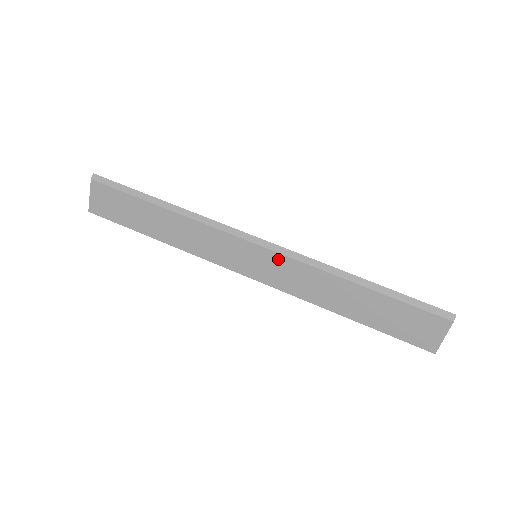
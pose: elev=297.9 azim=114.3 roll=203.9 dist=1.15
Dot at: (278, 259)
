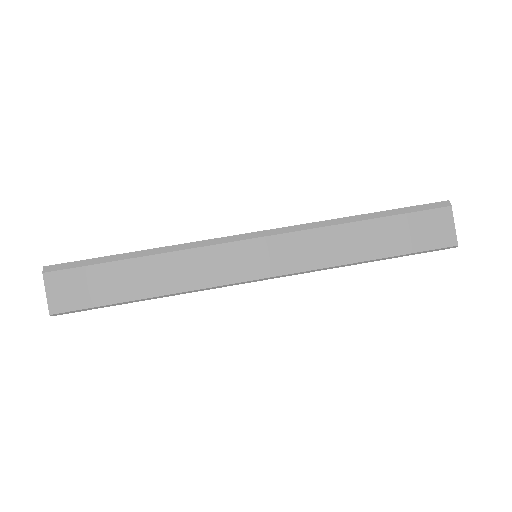
Dot at: (280, 241)
